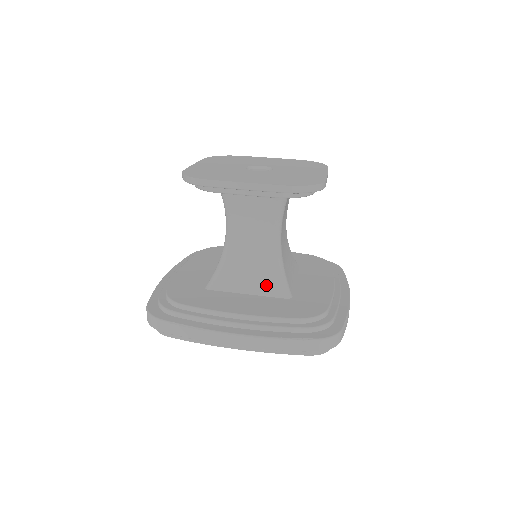
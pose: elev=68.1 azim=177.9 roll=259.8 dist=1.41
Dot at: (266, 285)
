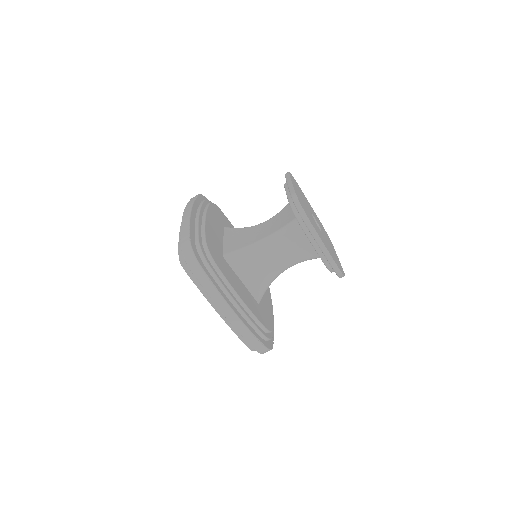
Dot at: (255, 286)
